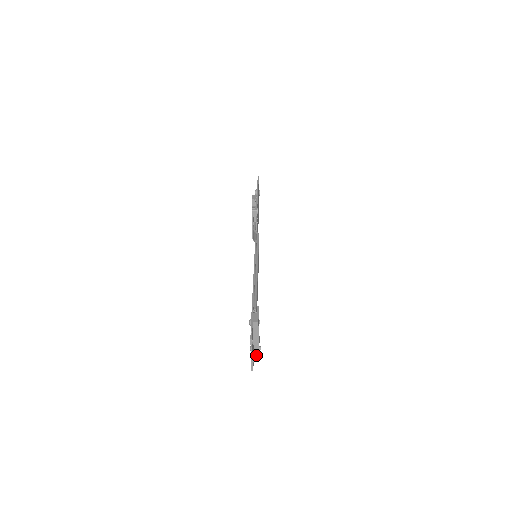
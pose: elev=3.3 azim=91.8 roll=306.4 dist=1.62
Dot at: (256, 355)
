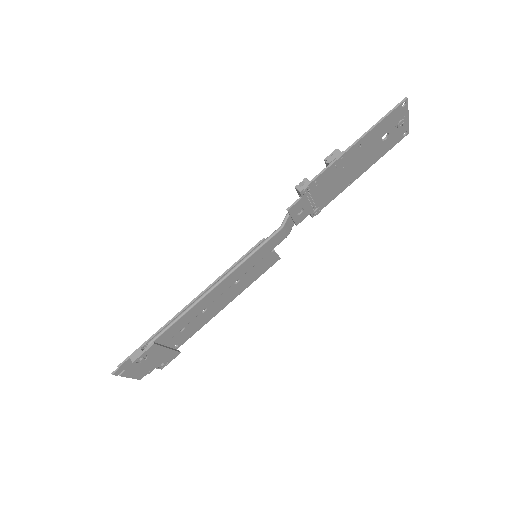
Dot at: (159, 367)
